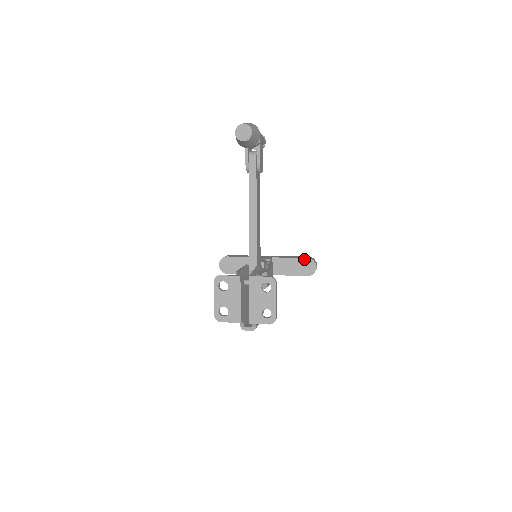
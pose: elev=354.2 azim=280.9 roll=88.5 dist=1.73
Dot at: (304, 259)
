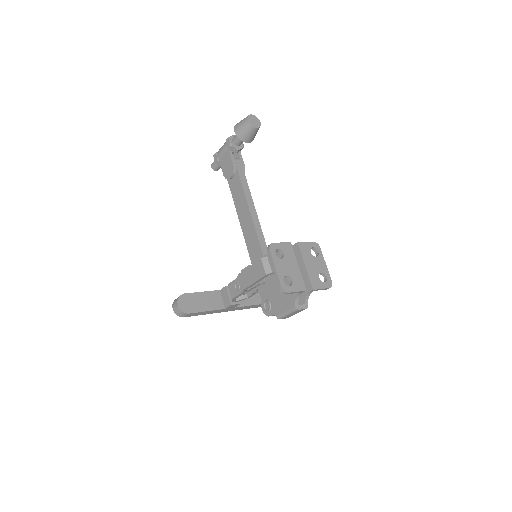
Dot at: occluded
